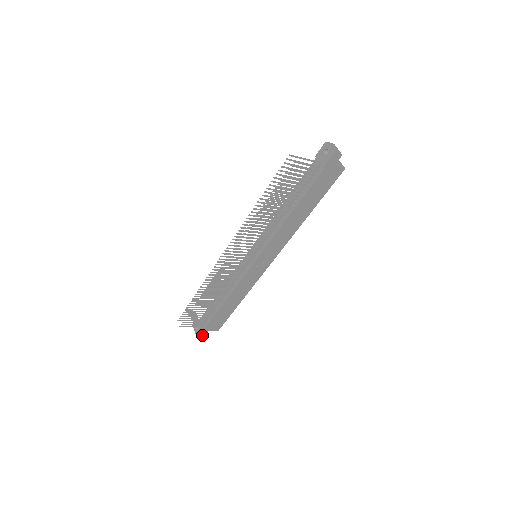
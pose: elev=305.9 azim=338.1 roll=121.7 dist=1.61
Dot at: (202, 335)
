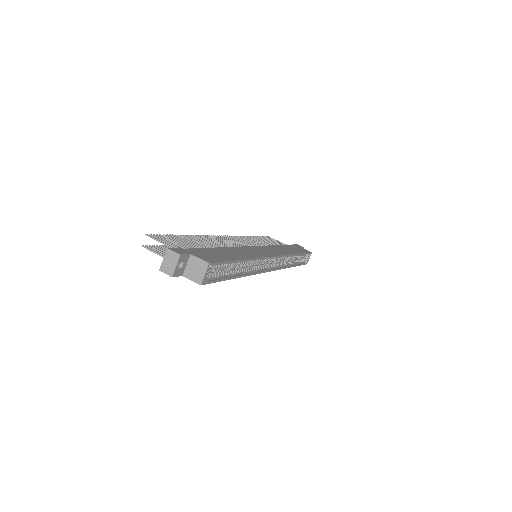
Dot at: occluded
